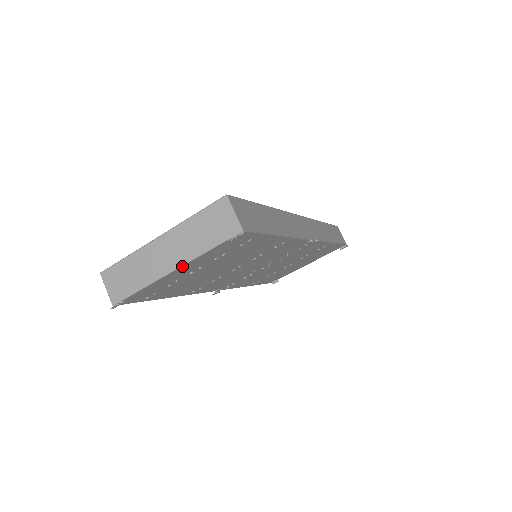
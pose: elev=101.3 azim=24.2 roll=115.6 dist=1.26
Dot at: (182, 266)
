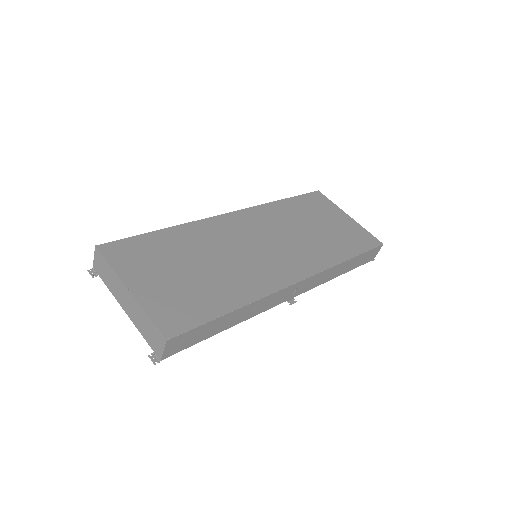
Dot at: (129, 316)
